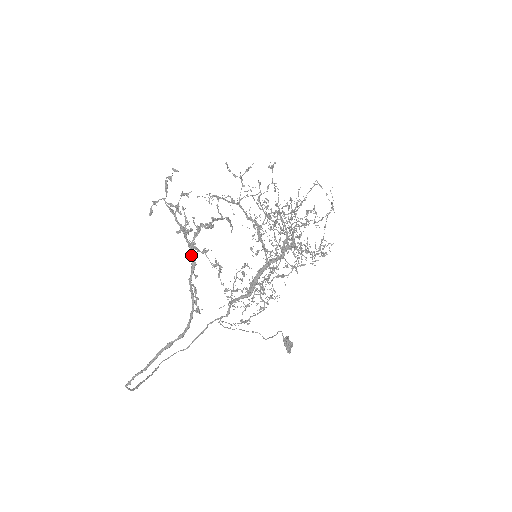
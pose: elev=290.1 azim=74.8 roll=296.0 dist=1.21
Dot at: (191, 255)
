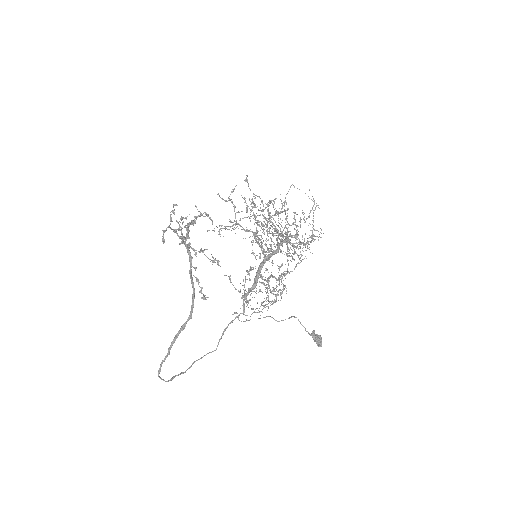
Dot at: (187, 252)
